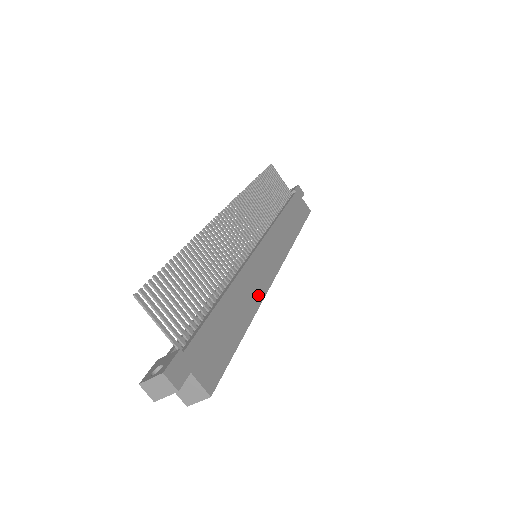
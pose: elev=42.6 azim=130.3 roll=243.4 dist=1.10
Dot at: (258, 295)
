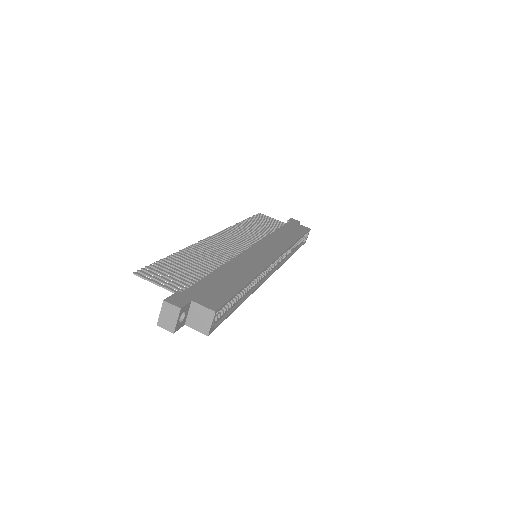
Dot at: (257, 268)
